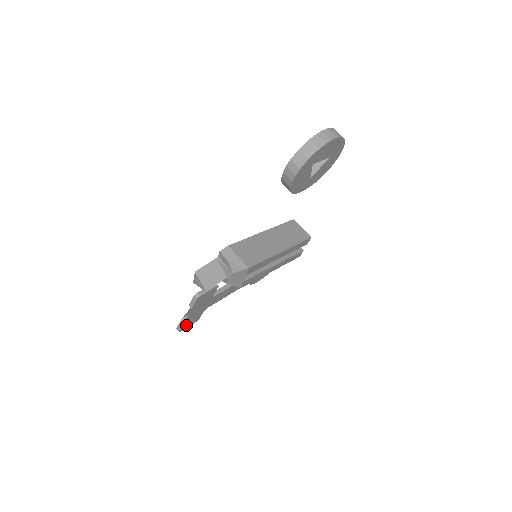
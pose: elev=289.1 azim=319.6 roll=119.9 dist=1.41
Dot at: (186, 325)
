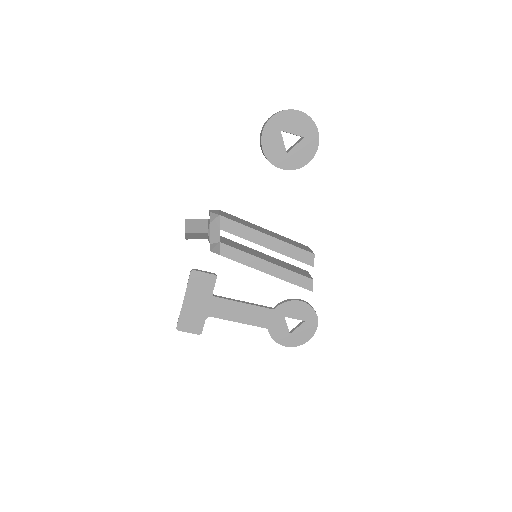
Dot at: (185, 324)
